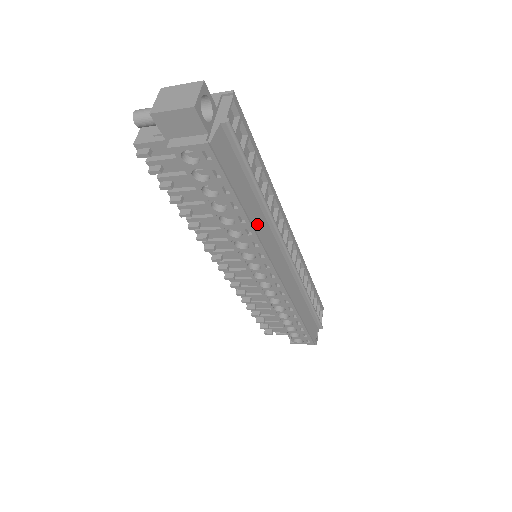
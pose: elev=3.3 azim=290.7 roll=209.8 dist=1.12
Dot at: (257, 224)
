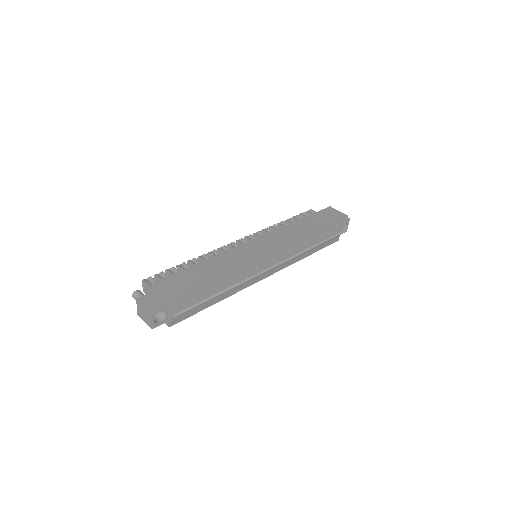
Dot at: (230, 292)
